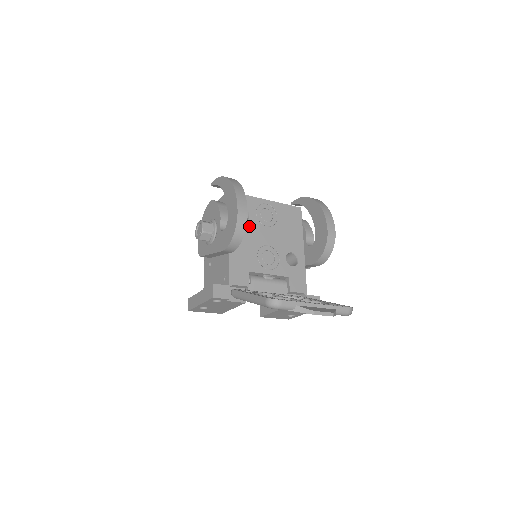
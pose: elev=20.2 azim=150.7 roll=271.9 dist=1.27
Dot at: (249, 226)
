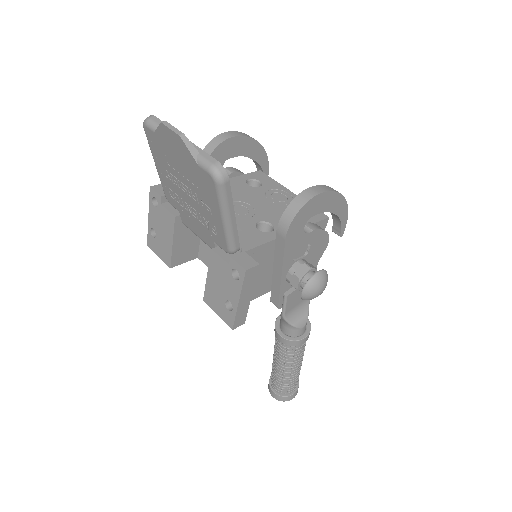
Dot at: (250, 189)
